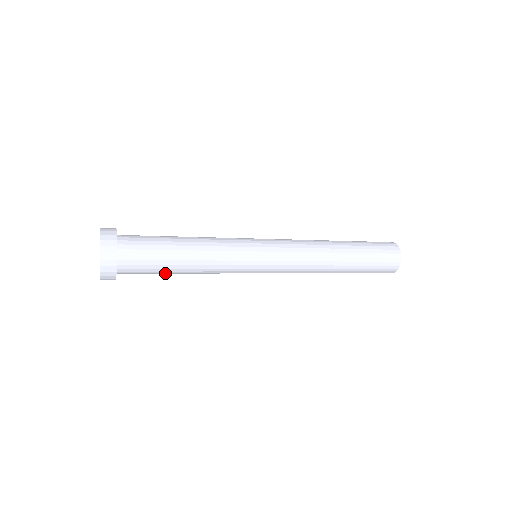
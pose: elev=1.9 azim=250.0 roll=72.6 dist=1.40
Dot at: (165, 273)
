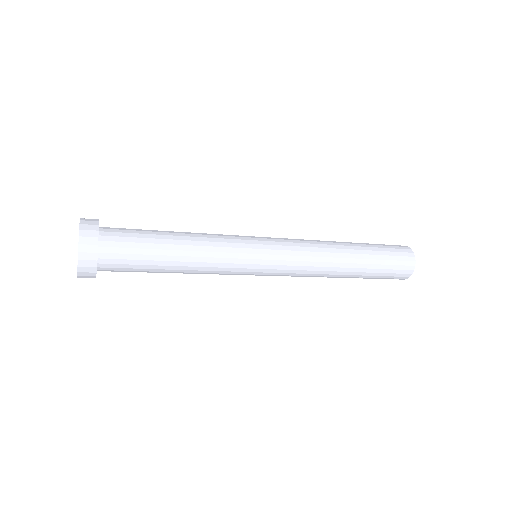
Dot at: occluded
